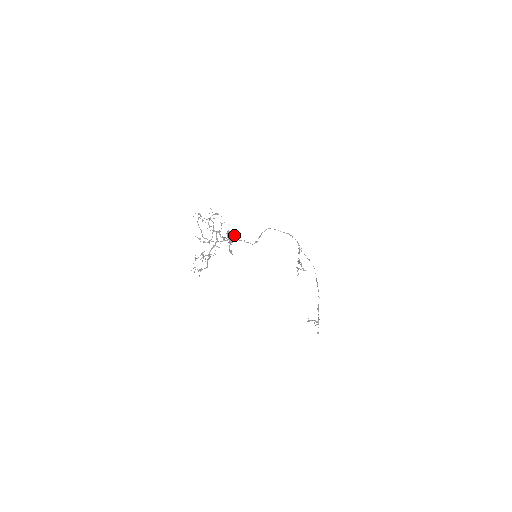
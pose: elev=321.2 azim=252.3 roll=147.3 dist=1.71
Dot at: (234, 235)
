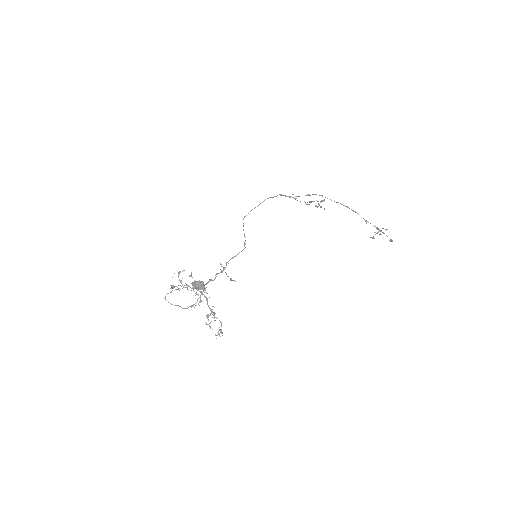
Dot at: (199, 281)
